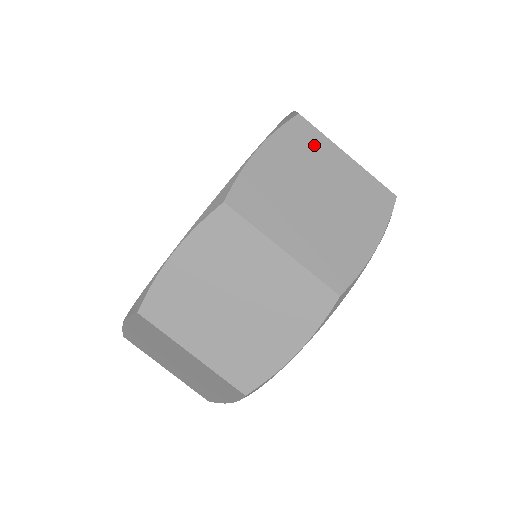
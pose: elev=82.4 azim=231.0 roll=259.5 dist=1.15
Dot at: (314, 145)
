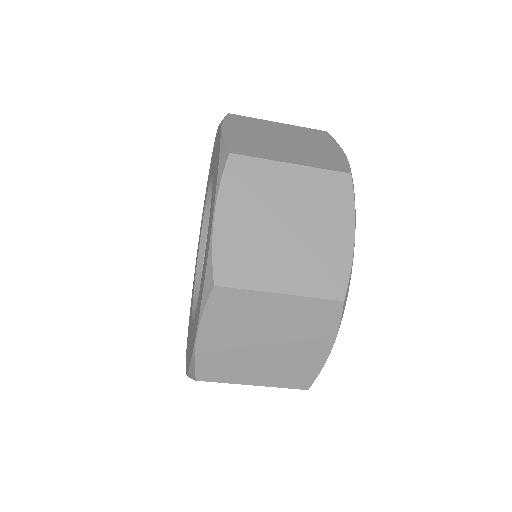
Dot at: (243, 305)
